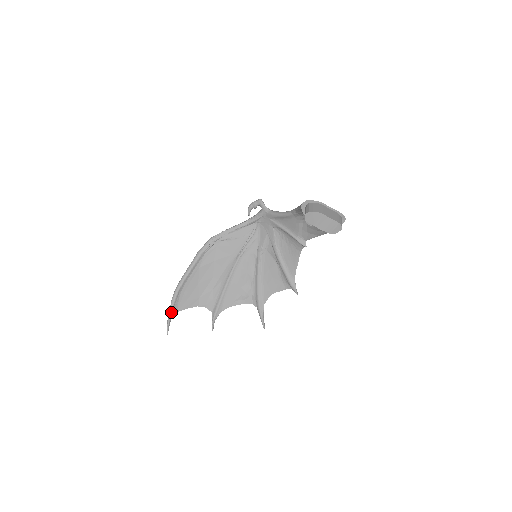
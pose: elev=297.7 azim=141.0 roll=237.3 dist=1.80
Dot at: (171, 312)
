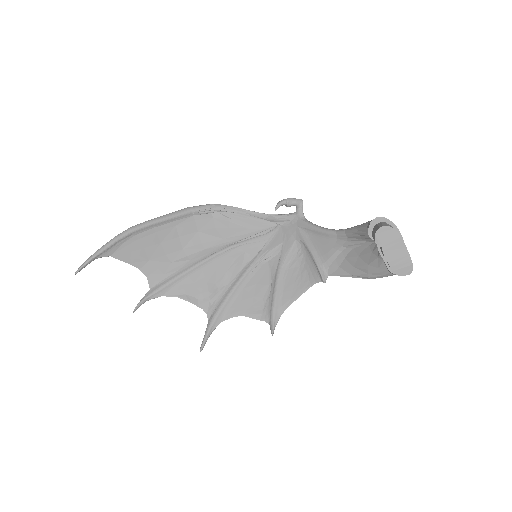
Dot at: (103, 250)
